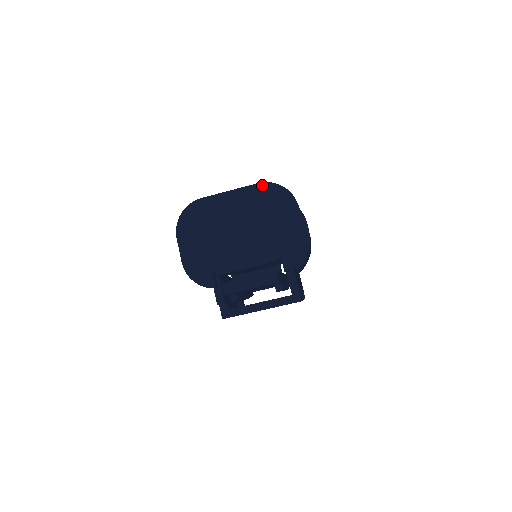
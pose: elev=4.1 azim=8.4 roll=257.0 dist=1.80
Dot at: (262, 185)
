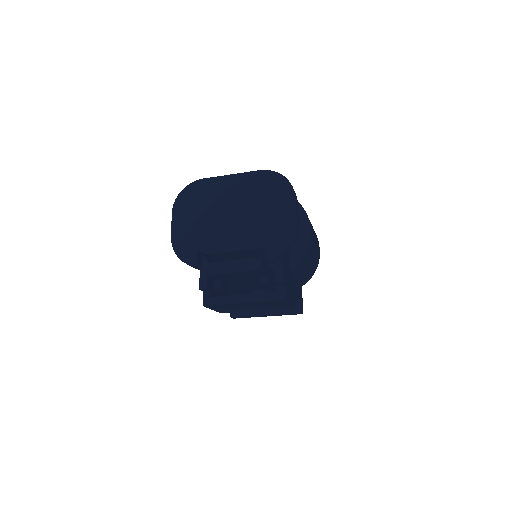
Dot at: (263, 172)
